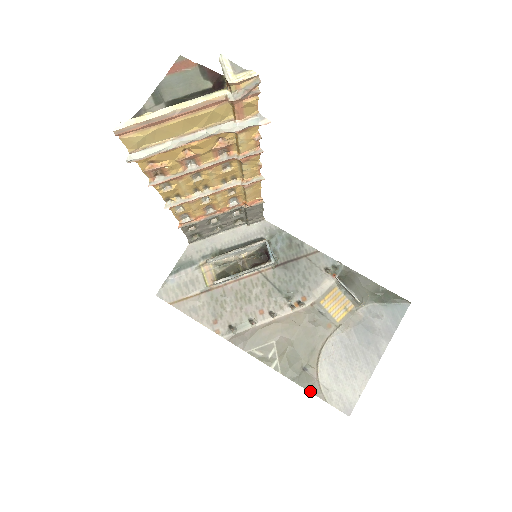
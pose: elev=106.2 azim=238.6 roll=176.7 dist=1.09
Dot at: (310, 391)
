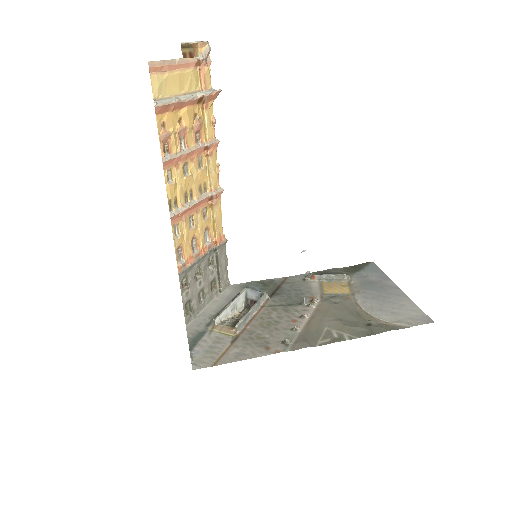
Dot at: occluded
